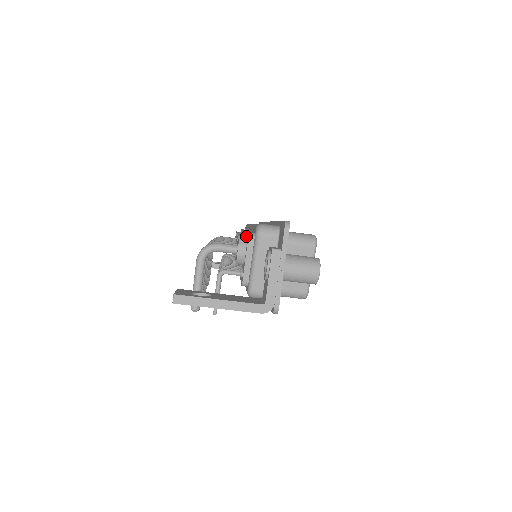
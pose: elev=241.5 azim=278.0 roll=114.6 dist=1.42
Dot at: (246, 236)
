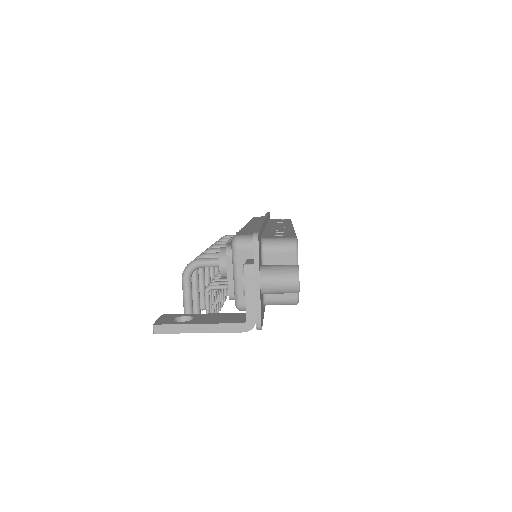
Dot at: occluded
